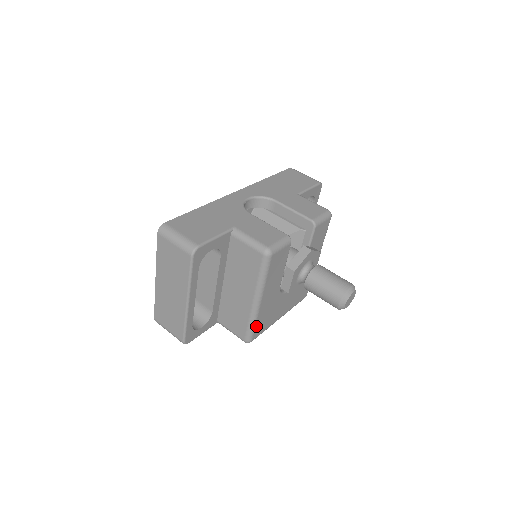
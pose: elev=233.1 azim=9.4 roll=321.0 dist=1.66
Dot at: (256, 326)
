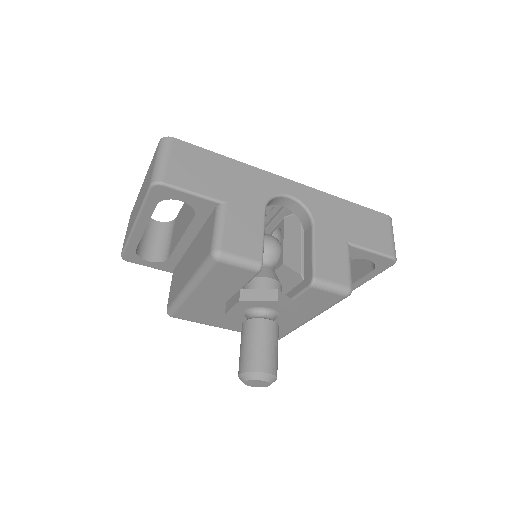
Dot at: (181, 309)
